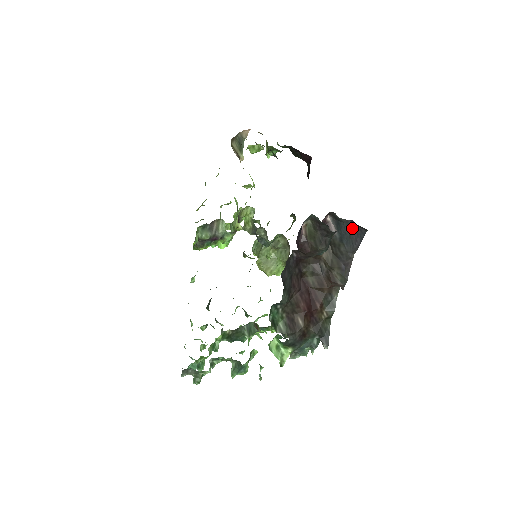
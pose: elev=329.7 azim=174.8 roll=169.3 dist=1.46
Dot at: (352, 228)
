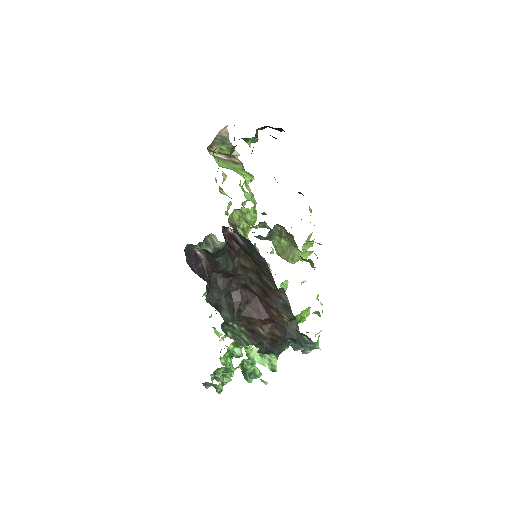
Dot at: (243, 238)
